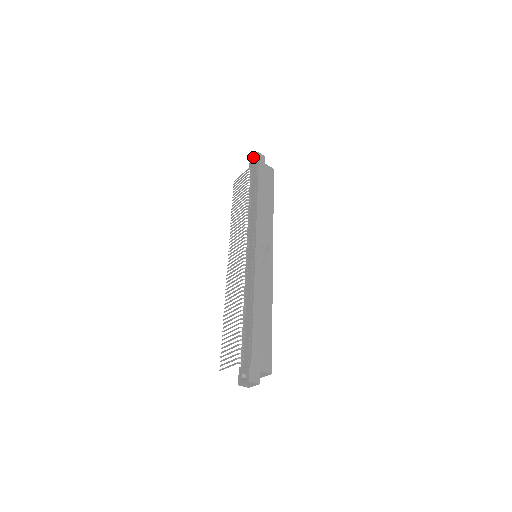
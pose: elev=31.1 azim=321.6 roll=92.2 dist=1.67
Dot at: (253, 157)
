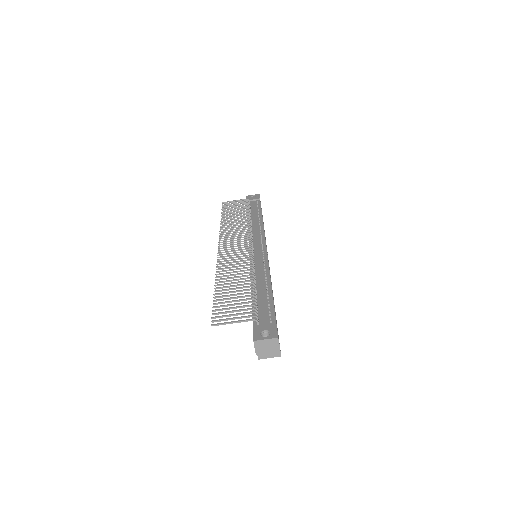
Dot at: (252, 195)
